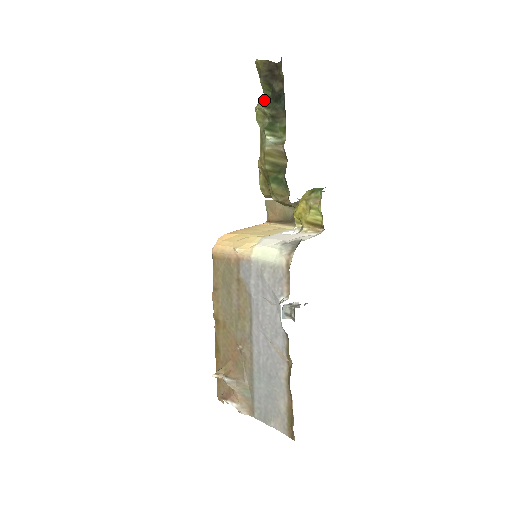
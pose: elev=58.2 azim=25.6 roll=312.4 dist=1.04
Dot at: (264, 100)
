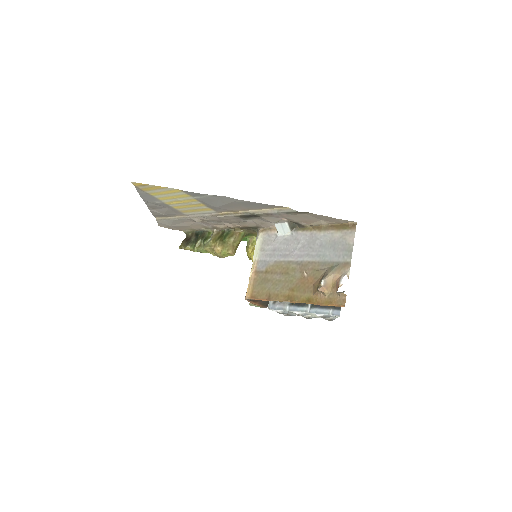
Dot at: (195, 246)
